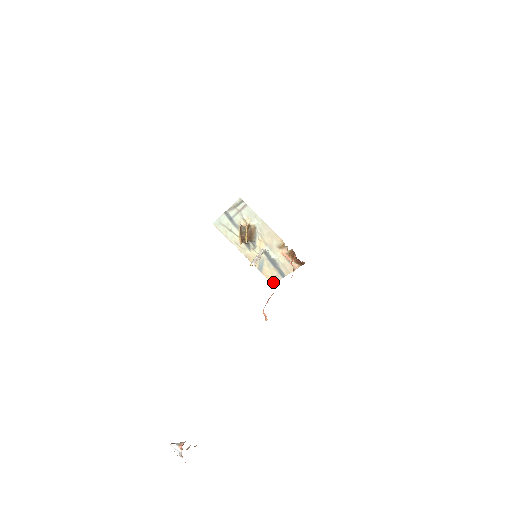
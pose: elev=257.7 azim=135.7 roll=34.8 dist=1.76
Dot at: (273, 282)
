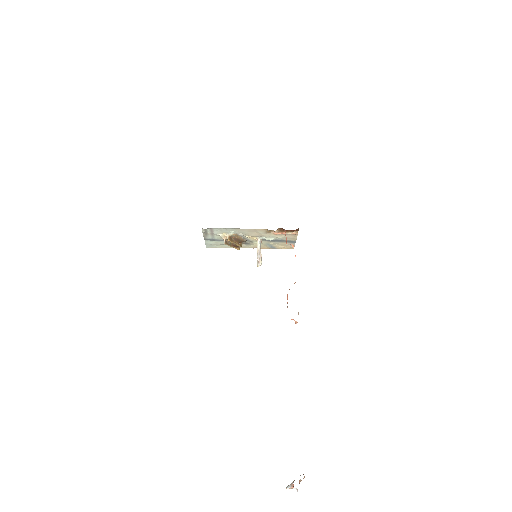
Dot at: (292, 248)
